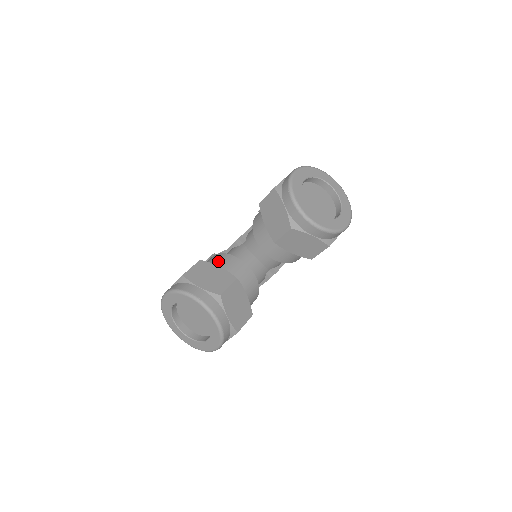
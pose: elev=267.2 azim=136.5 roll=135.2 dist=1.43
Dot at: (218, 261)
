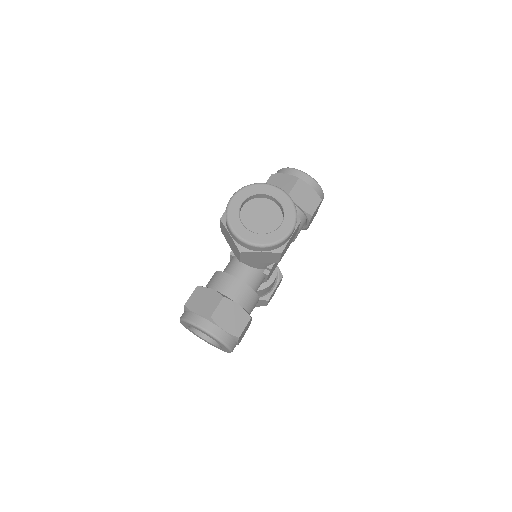
Dot at: occluded
